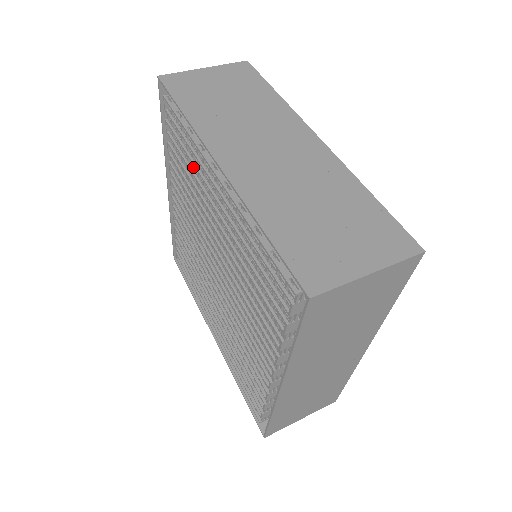
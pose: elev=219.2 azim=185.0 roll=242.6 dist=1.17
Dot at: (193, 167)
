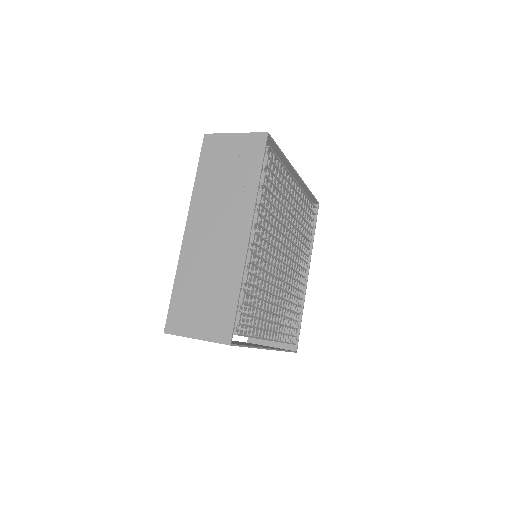
Dot at: occluded
